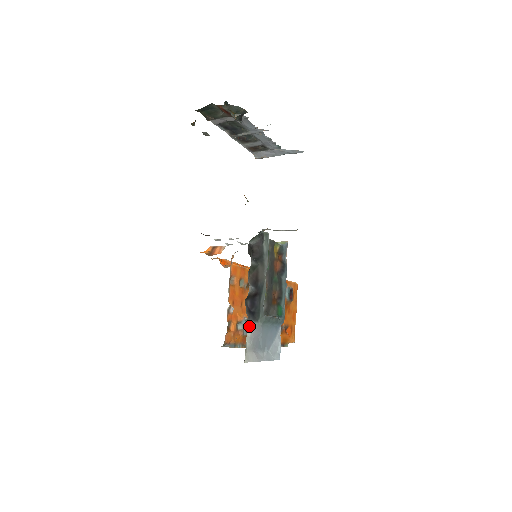
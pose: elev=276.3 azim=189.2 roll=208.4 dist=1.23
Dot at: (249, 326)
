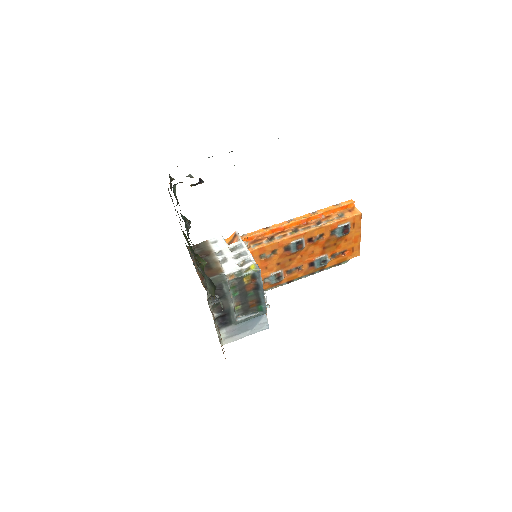
Dot at: (222, 330)
